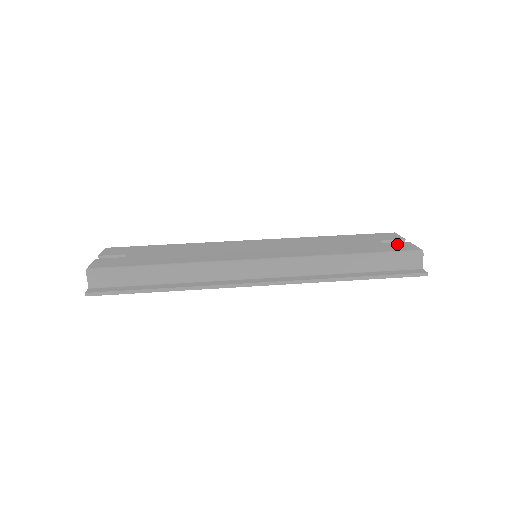
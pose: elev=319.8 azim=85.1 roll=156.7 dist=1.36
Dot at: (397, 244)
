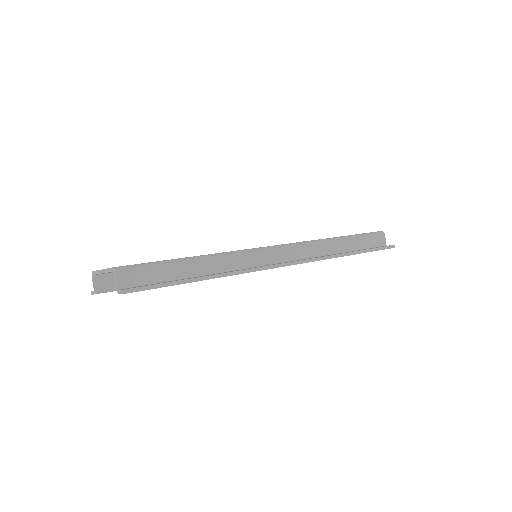
Dot at: occluded
